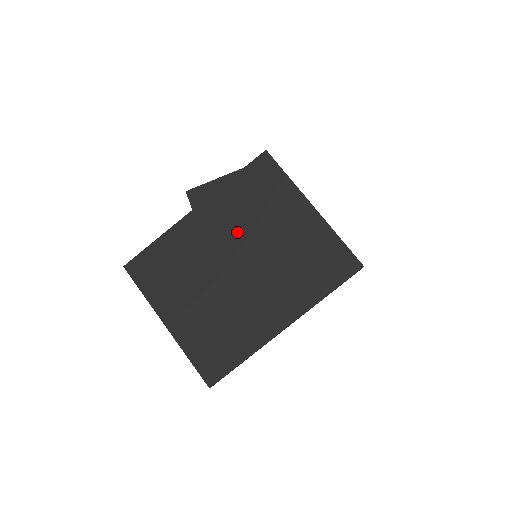
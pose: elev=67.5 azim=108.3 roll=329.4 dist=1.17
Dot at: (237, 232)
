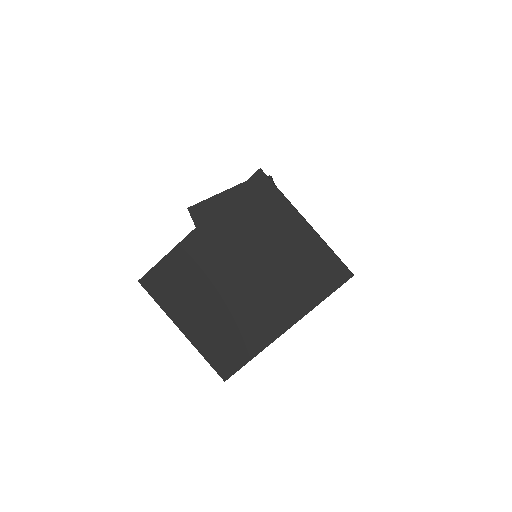
Dot at: (238, 247)
